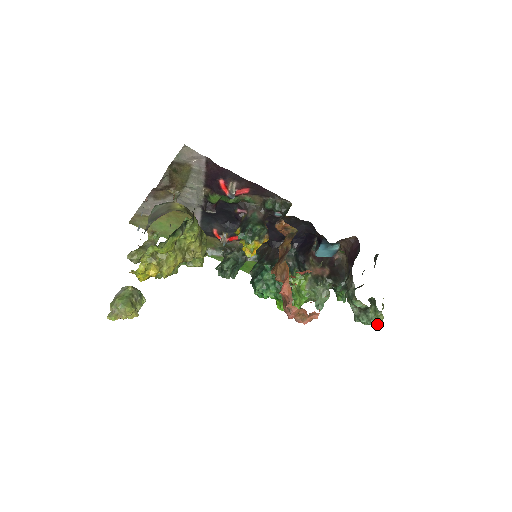
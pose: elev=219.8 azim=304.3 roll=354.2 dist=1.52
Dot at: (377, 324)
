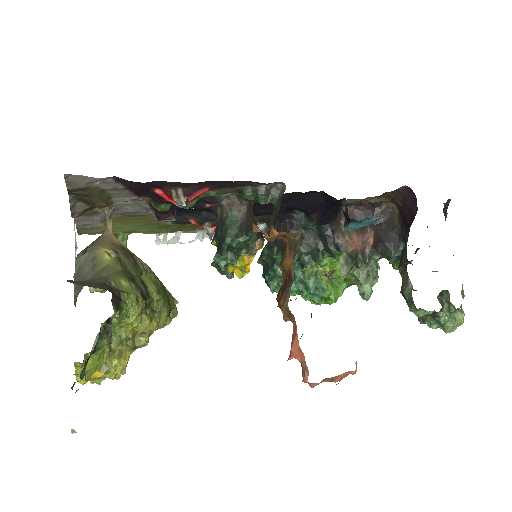
Dot at: (454, 328)
